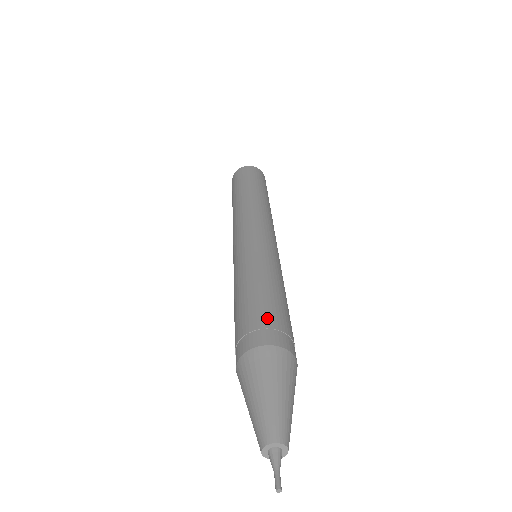
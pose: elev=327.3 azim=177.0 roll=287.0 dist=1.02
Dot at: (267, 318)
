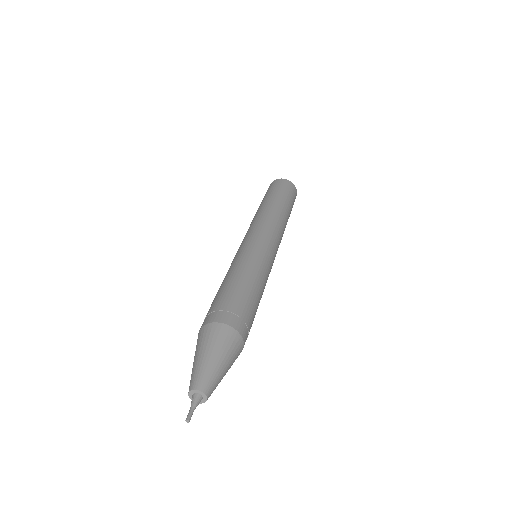
Dot at: (249, 316)
